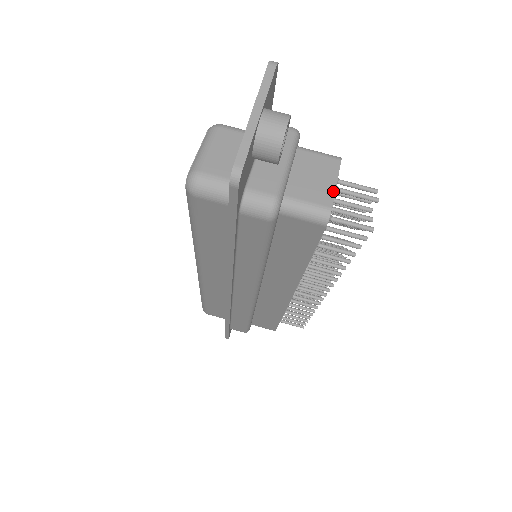
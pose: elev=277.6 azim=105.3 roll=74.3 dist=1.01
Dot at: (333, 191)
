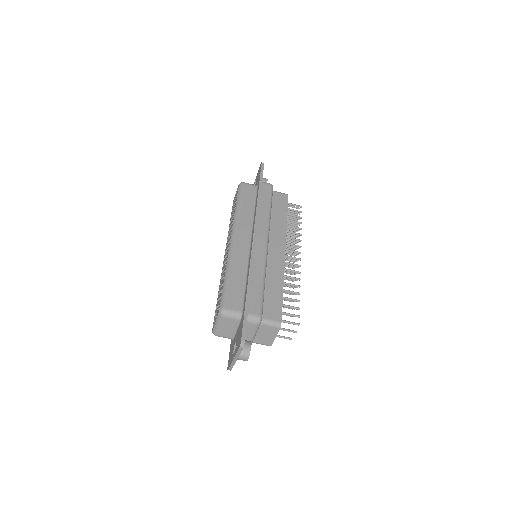
Dot at: (273, 340)
